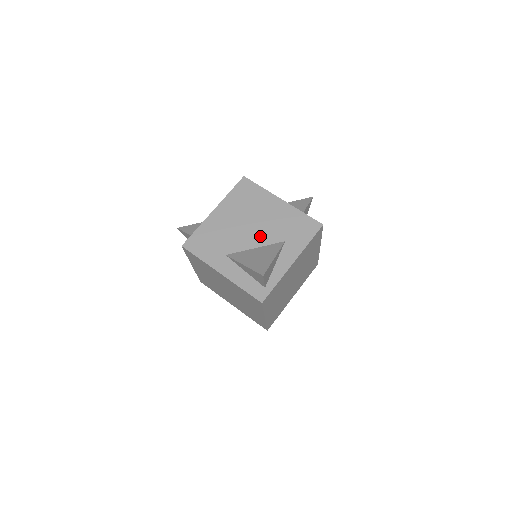
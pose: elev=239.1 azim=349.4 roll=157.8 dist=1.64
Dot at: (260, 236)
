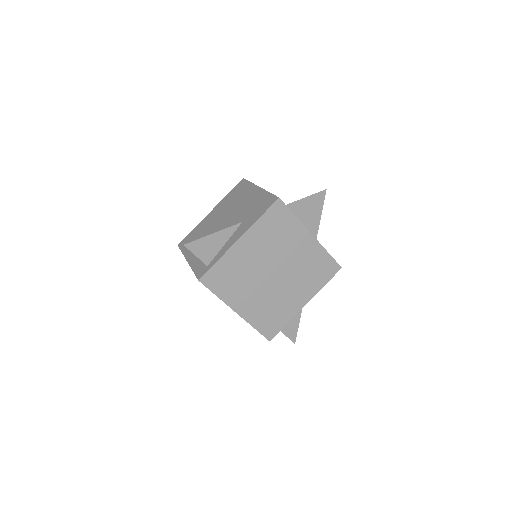
Dot at: (228, 223)
